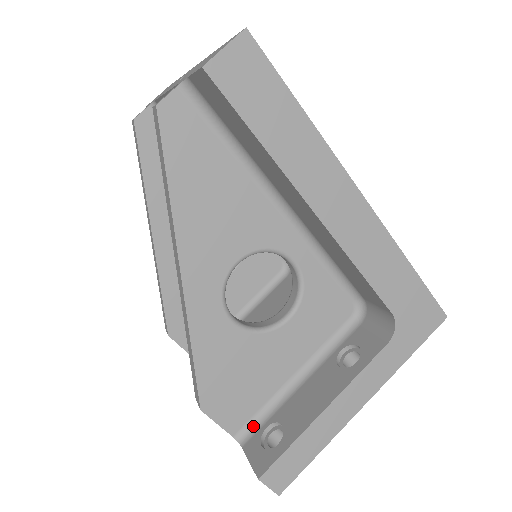
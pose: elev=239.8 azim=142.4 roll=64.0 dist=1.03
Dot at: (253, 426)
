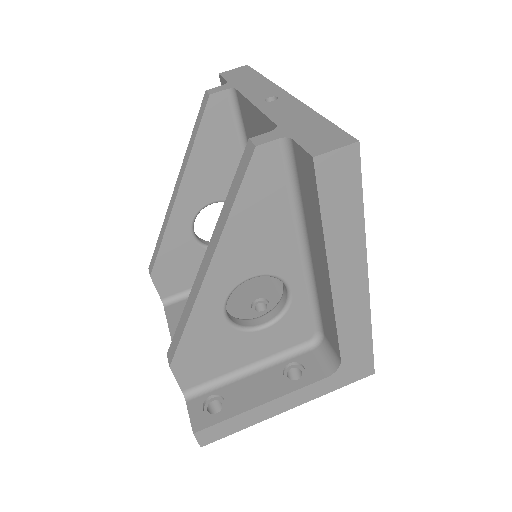
Dot at: (200, 389)
